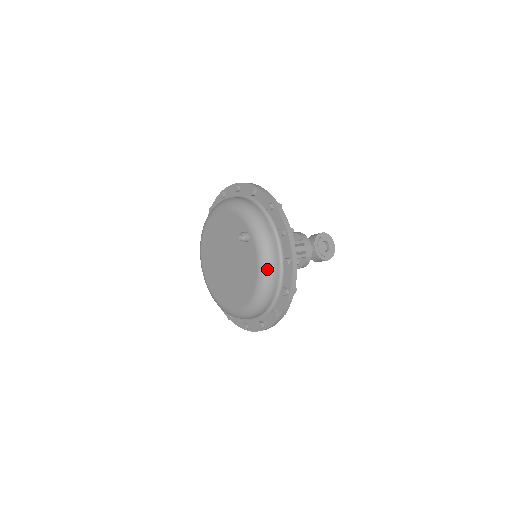
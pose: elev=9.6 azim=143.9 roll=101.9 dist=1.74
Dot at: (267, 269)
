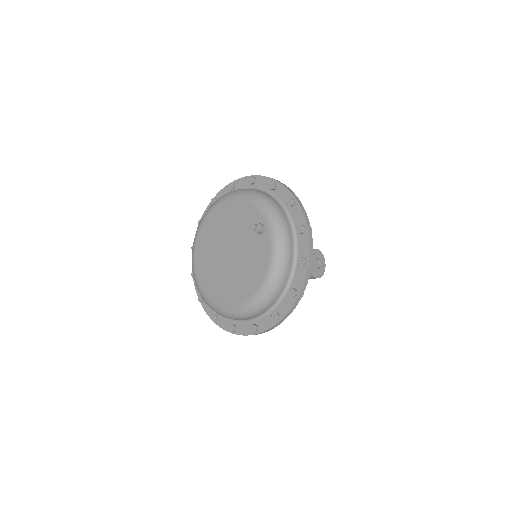
Dot at: (280, 265)
